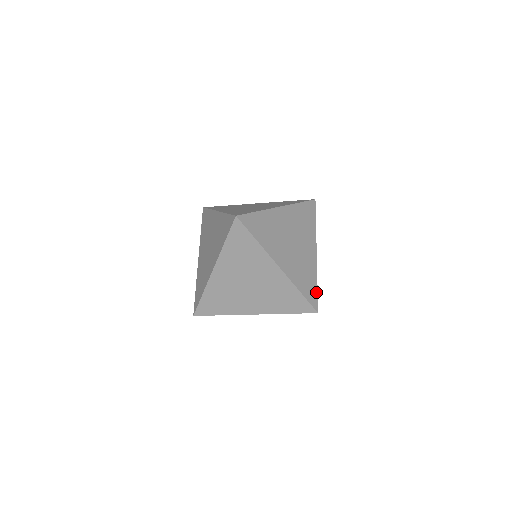
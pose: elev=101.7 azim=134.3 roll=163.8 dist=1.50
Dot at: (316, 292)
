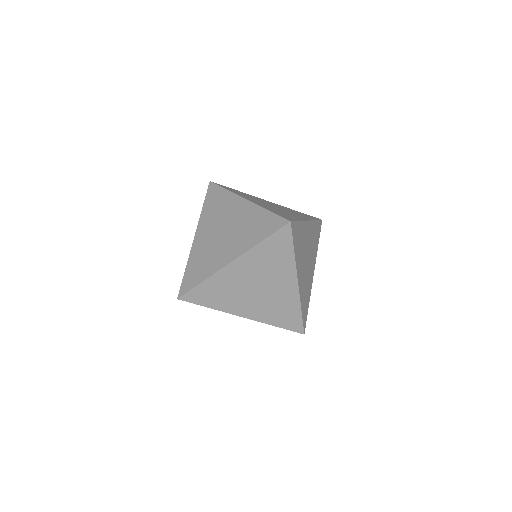
Dot at: (295, 220)
